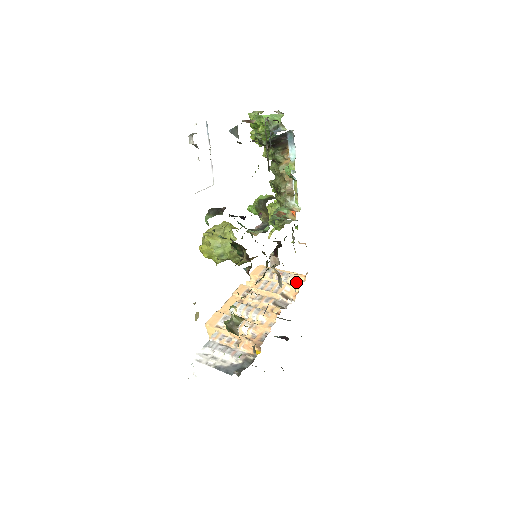
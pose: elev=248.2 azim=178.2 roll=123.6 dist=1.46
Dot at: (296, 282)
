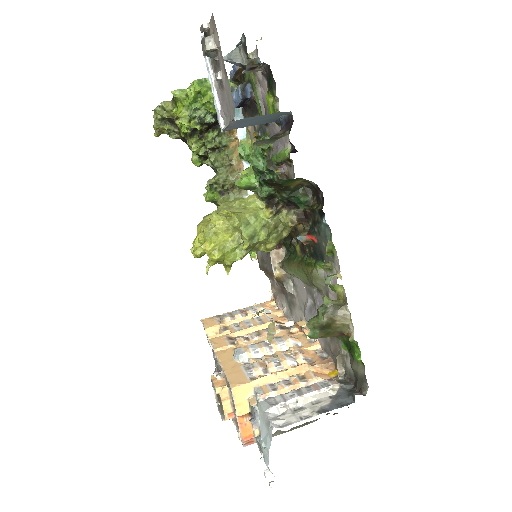
Dot at: (269, 309)
